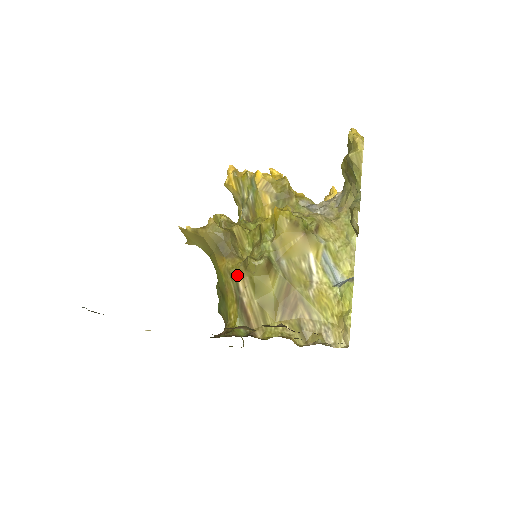
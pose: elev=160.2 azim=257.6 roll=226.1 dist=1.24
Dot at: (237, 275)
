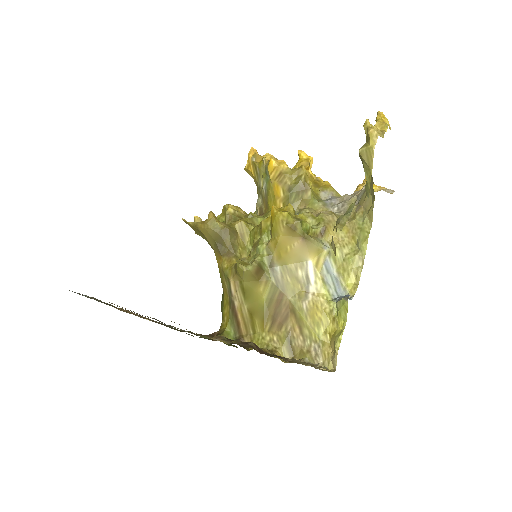
Dot at: (230, 277)
